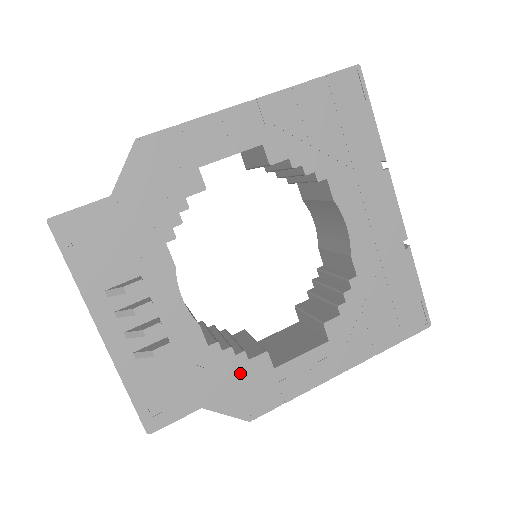
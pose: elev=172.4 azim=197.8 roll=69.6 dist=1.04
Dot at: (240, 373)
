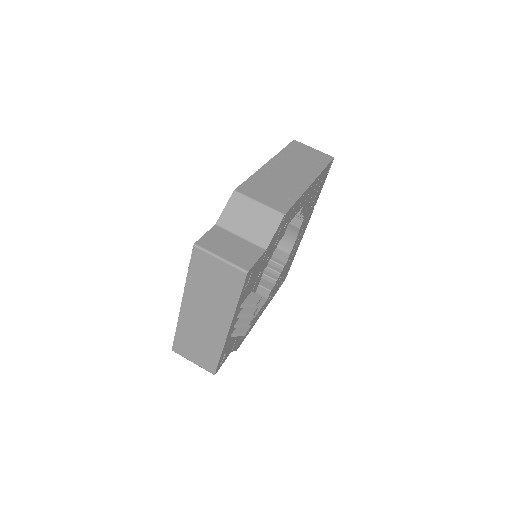
Dot at: occluded
